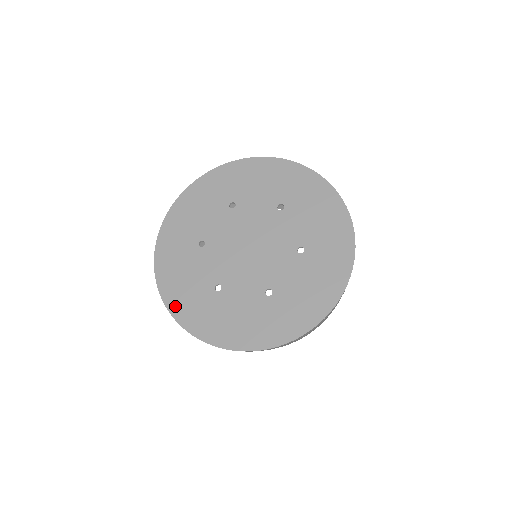
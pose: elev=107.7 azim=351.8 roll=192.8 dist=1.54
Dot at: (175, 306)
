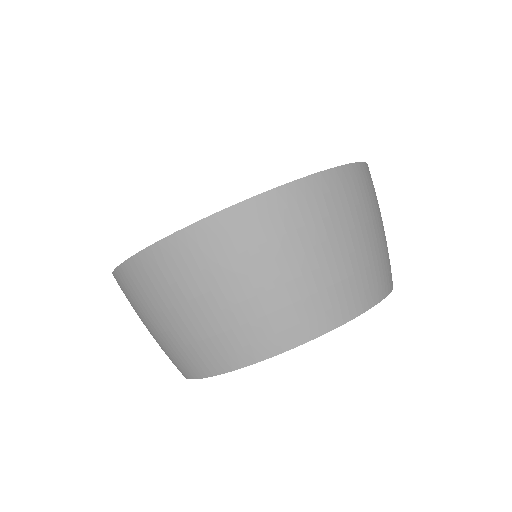
Dot at: occluded
